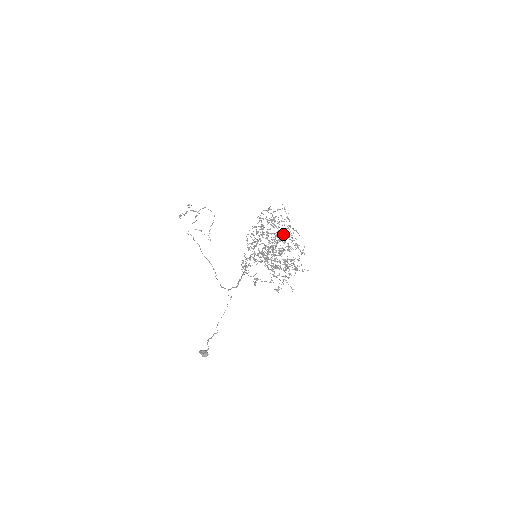
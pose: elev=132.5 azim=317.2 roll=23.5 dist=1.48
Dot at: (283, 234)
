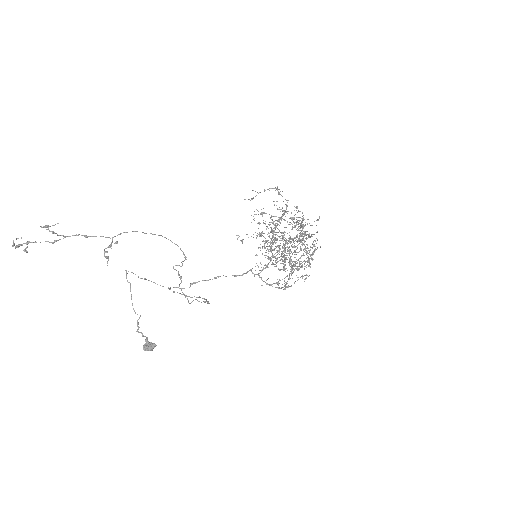
Dot at: occluded
